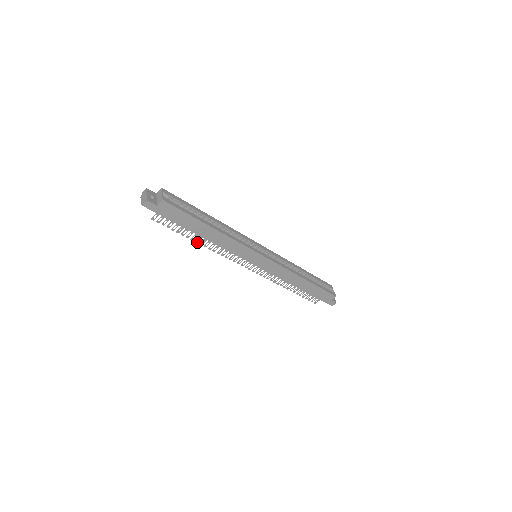
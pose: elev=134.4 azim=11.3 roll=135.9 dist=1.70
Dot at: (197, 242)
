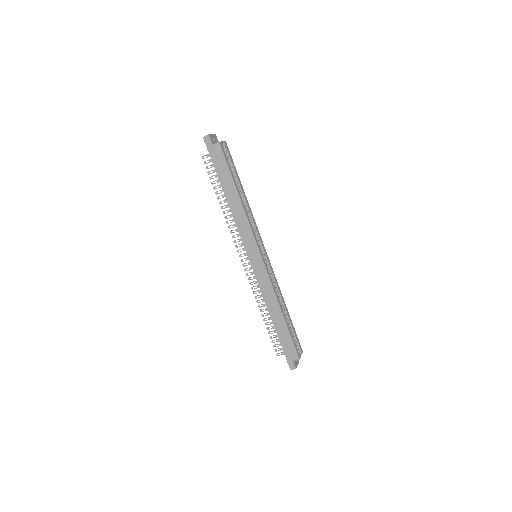
Dot at: occluded
